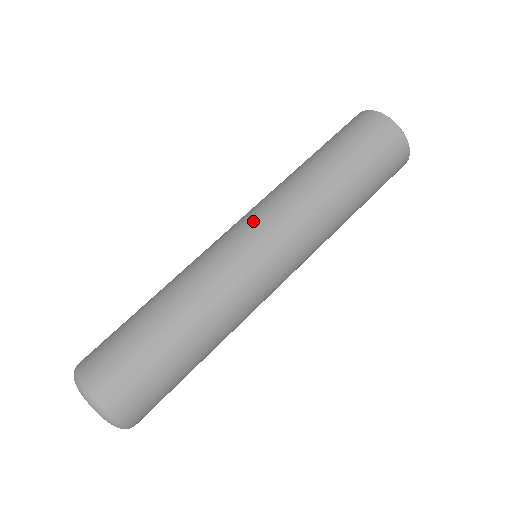
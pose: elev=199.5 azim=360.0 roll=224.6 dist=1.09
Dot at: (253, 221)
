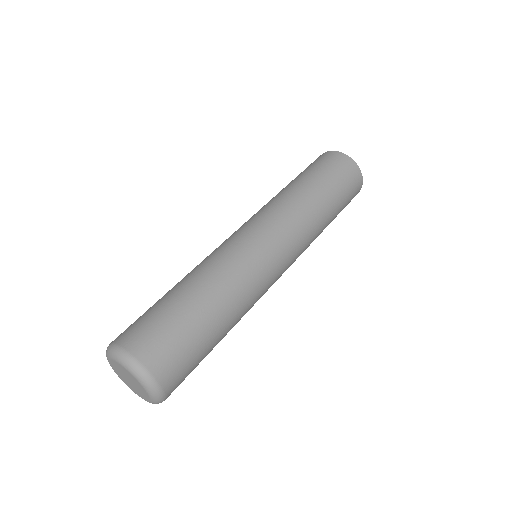
Dot at: (246, 223)
